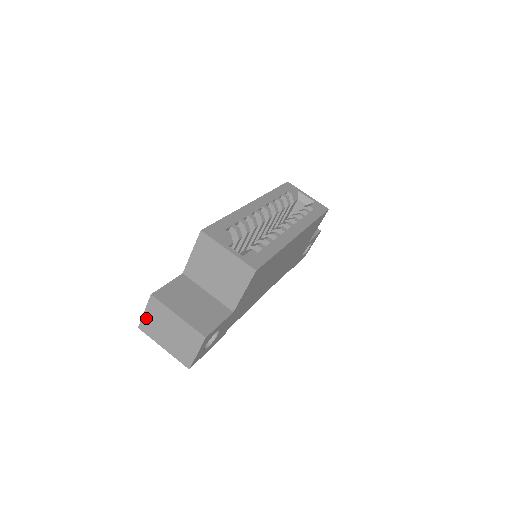
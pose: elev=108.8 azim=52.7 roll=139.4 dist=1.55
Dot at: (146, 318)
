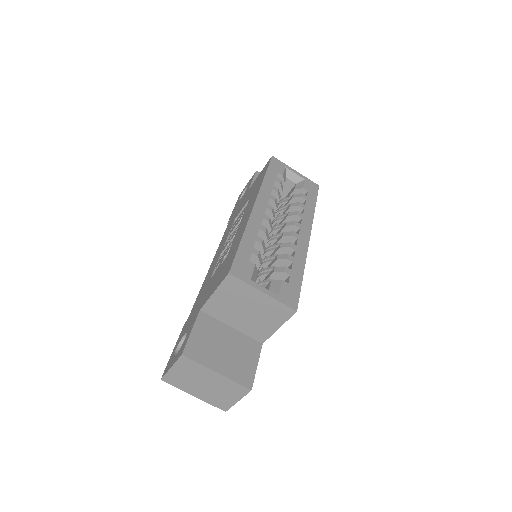
Dot at: (173, 373)
